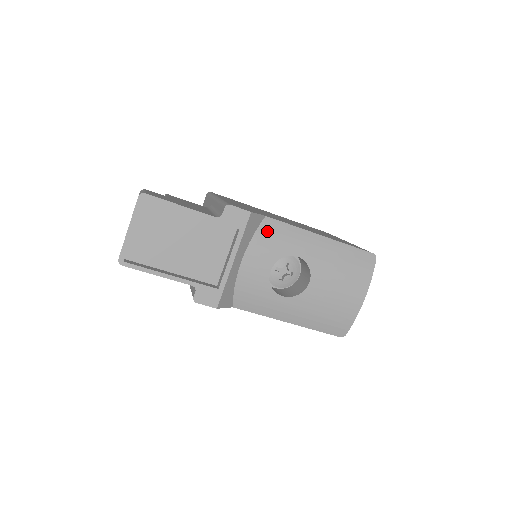
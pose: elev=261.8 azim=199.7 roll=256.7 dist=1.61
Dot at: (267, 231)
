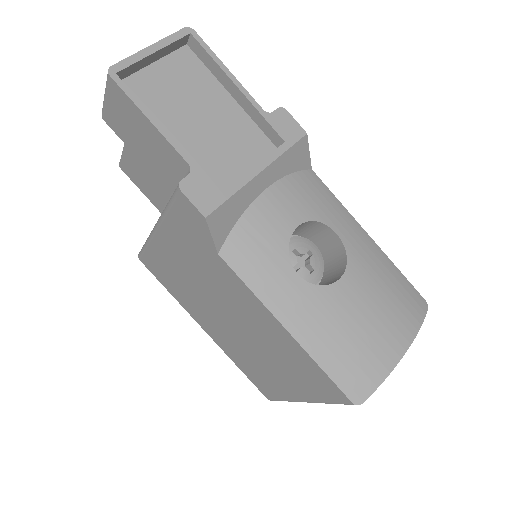
Dot at: (309, 182)
